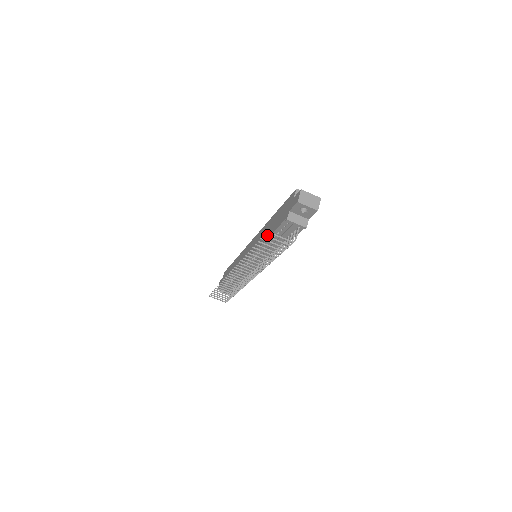
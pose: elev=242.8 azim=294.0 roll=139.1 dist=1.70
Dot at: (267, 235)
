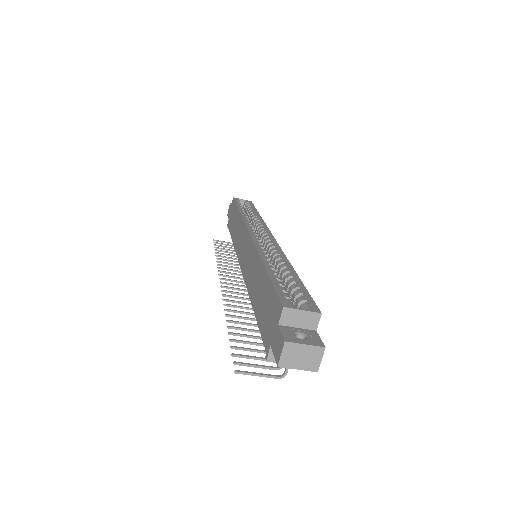
Dot at: (253, 300)
